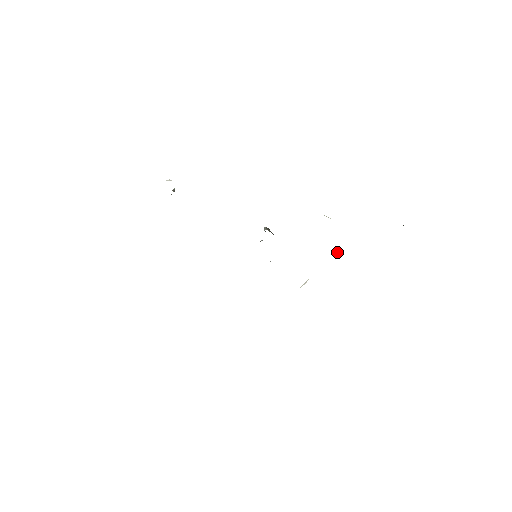
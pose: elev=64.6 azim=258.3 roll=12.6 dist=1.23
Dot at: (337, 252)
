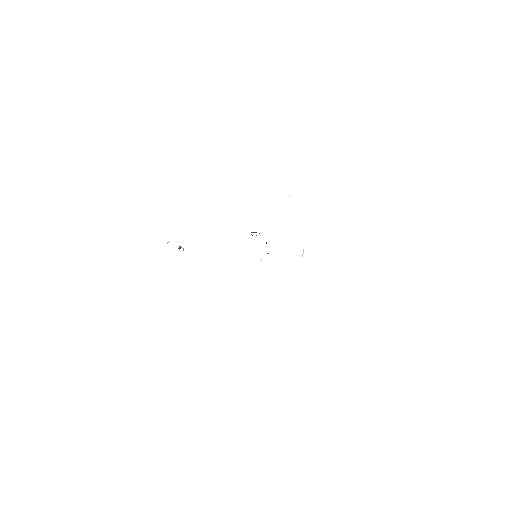
Dot at: occluded
